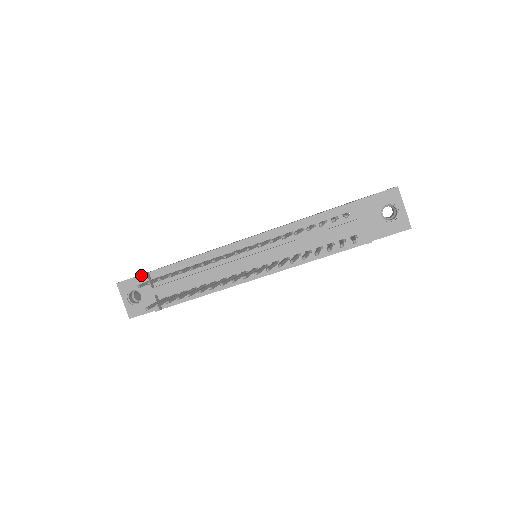
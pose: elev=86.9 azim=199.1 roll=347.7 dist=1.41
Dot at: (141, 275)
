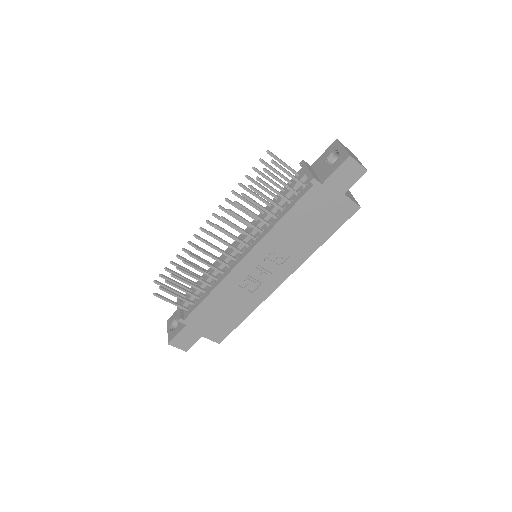
Dot at: occluded
